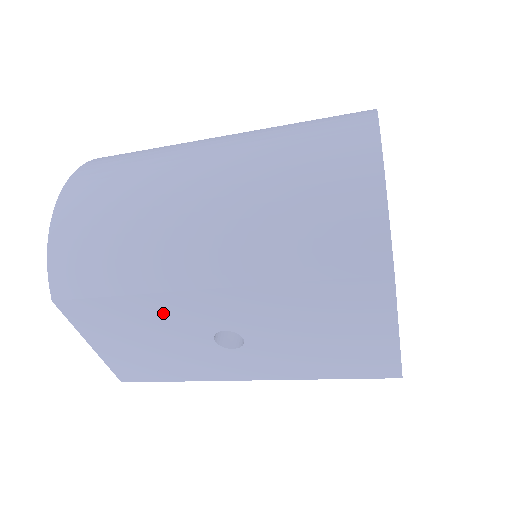
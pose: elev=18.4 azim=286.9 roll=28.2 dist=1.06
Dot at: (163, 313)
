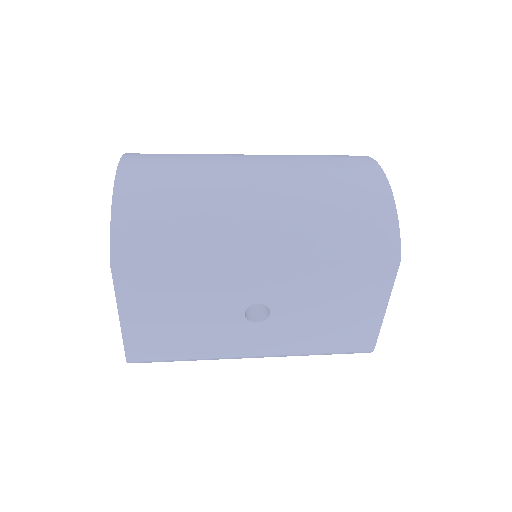
Dot at: (213, 284)
